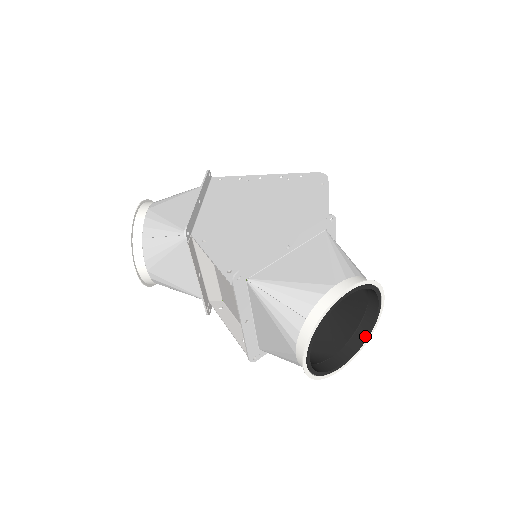
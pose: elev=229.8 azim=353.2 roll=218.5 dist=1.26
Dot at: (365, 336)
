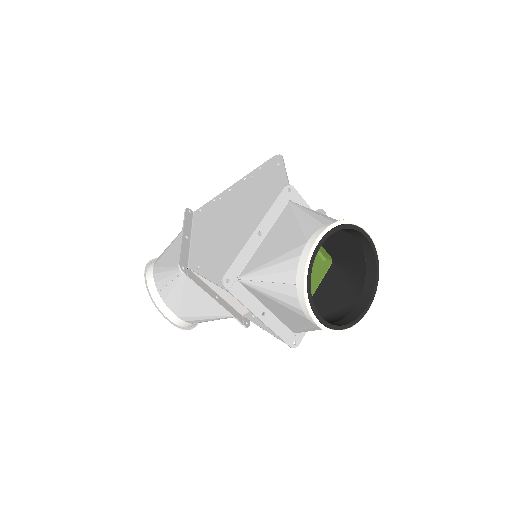
Dot at: (375, 273)
